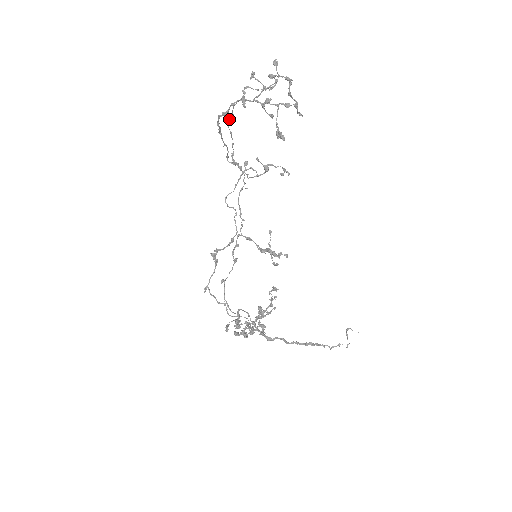
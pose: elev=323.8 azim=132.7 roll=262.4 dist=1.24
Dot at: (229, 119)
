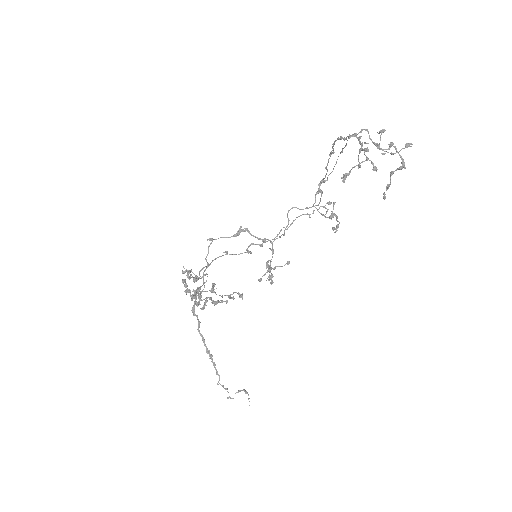
Dot at: (342, 148)
